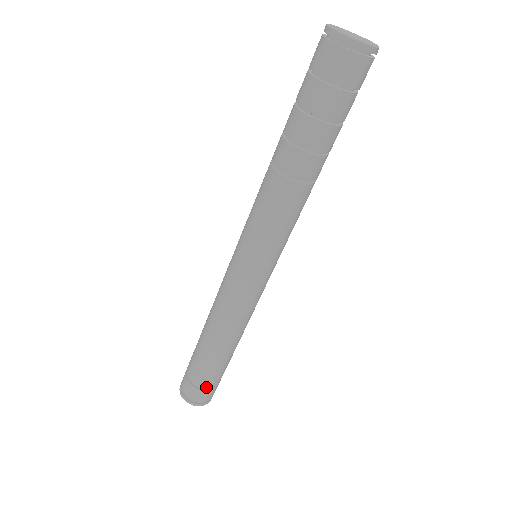
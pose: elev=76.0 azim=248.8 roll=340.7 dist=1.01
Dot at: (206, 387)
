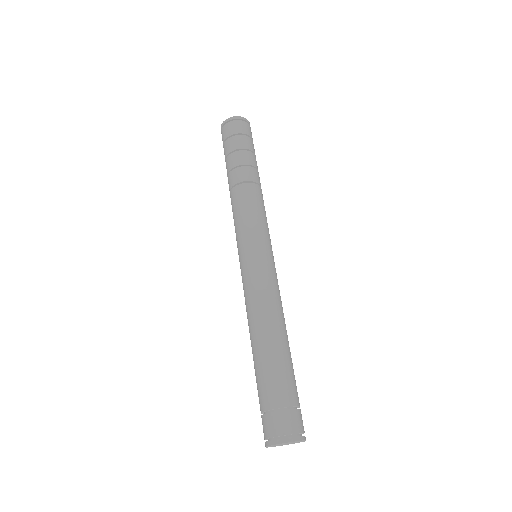
Dot at: (286, 404)
